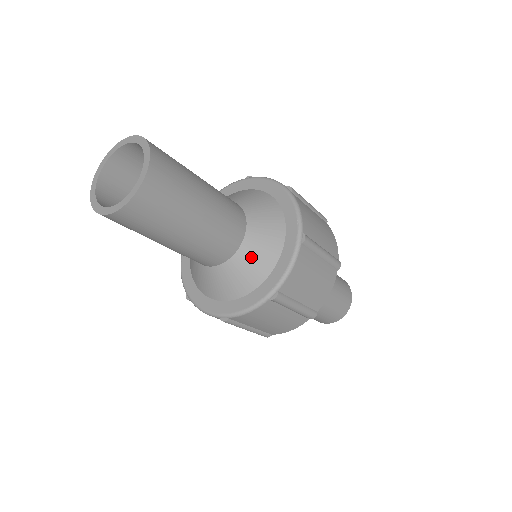
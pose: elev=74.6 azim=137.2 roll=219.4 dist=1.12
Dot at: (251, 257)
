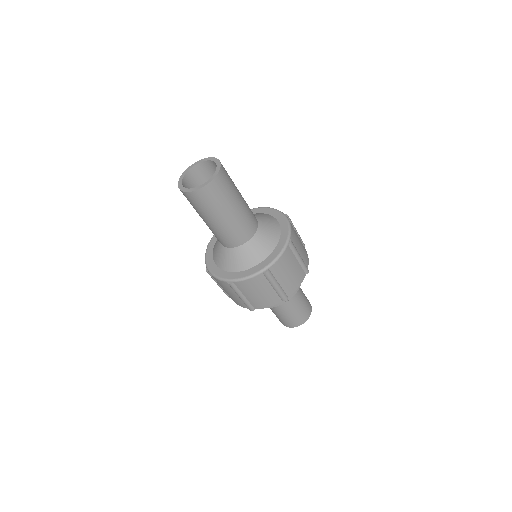
Dot at: (257, 246)
